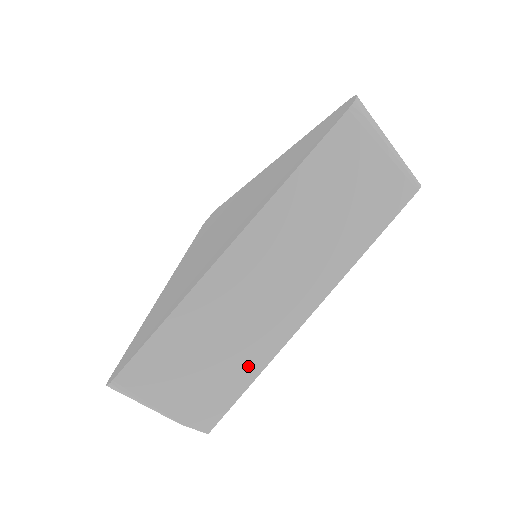
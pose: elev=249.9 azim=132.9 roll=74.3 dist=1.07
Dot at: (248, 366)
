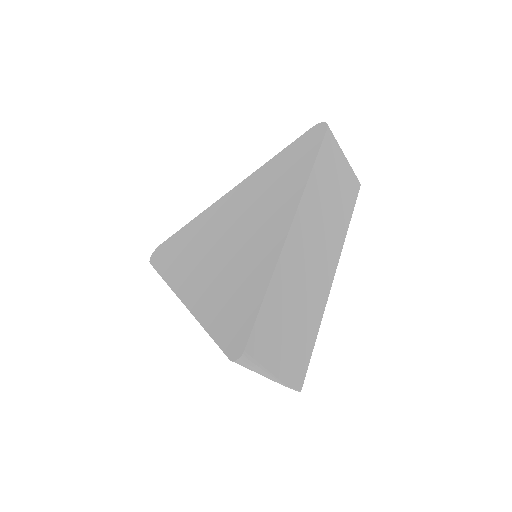
Dot at: (312, 324)
